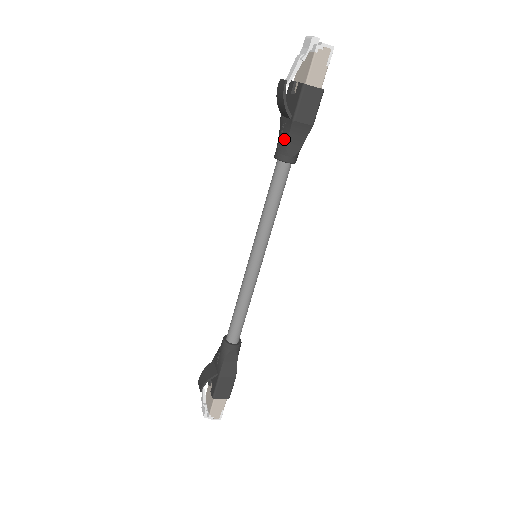
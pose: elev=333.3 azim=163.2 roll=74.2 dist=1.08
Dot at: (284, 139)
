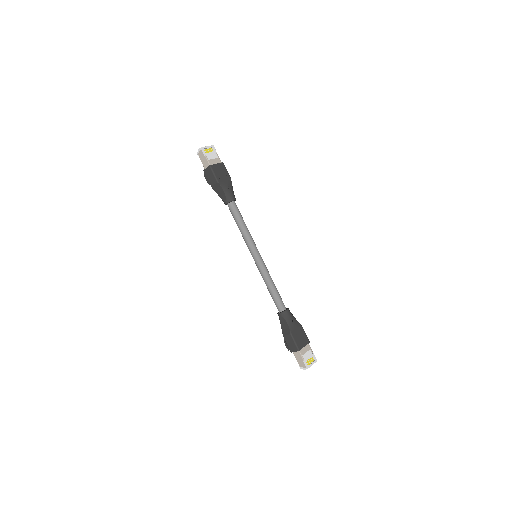
Dot at: (219, 196)
